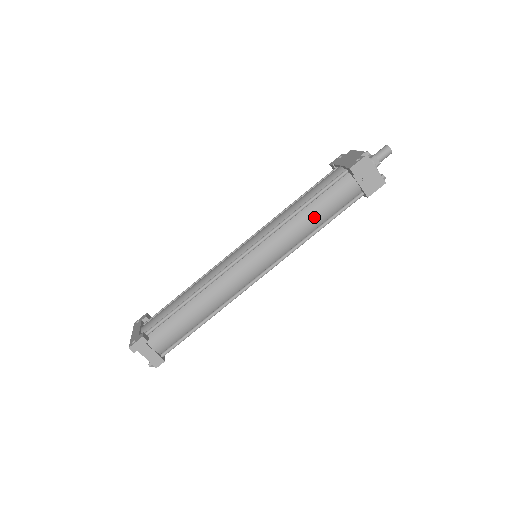
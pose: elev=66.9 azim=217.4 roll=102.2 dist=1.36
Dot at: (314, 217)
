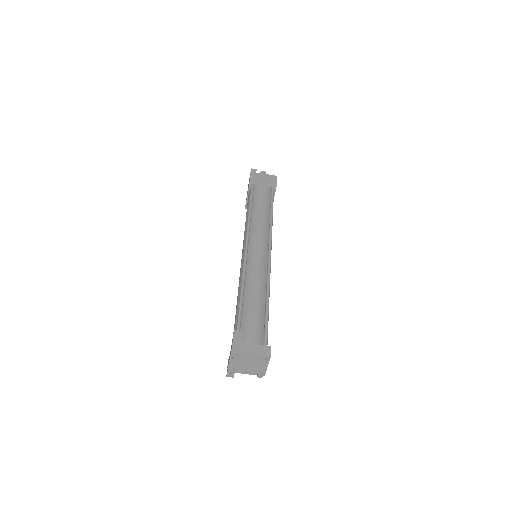
Dot at: (261, 209)
